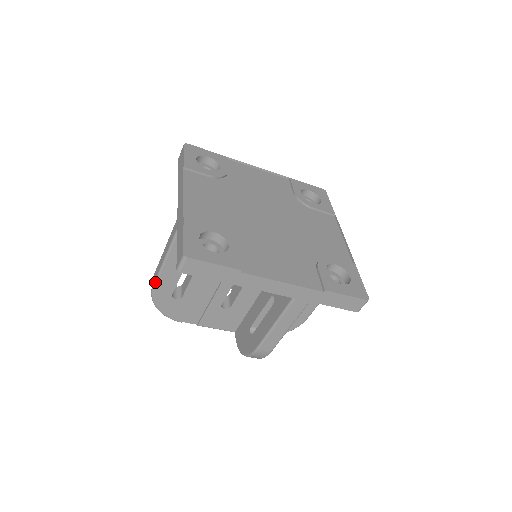
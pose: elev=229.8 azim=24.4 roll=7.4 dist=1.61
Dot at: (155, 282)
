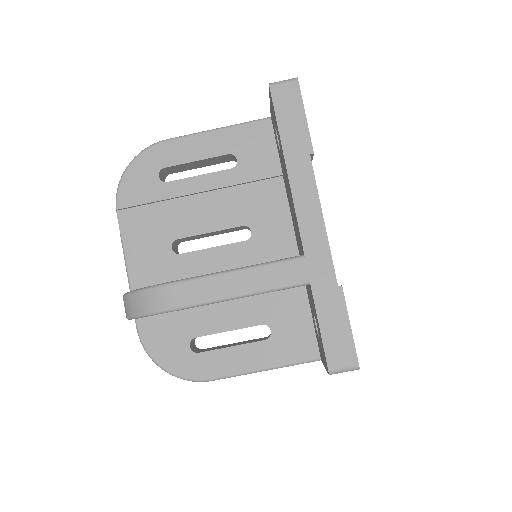
Dot at: (175, 137)
